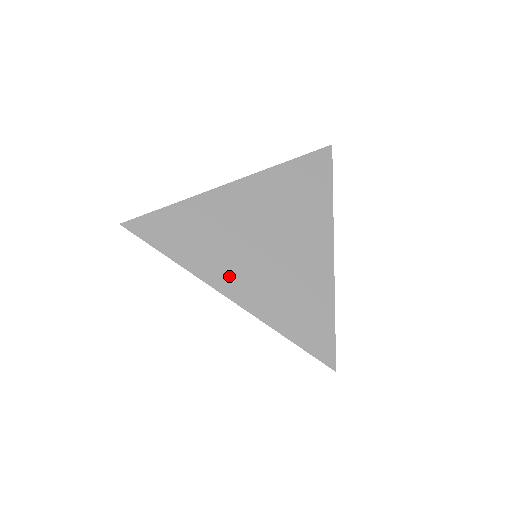
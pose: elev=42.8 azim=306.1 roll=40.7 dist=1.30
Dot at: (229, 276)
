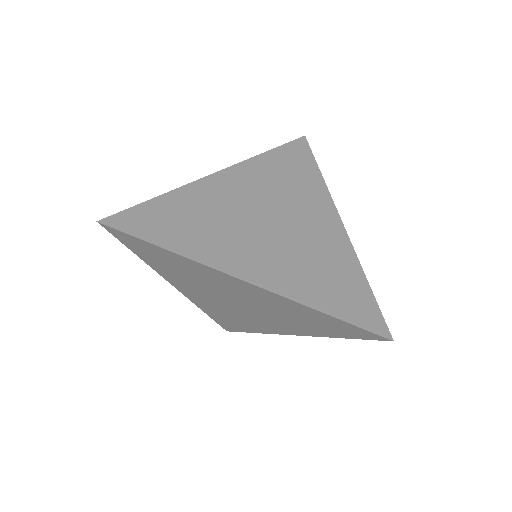
Dot at: (239, 259)
